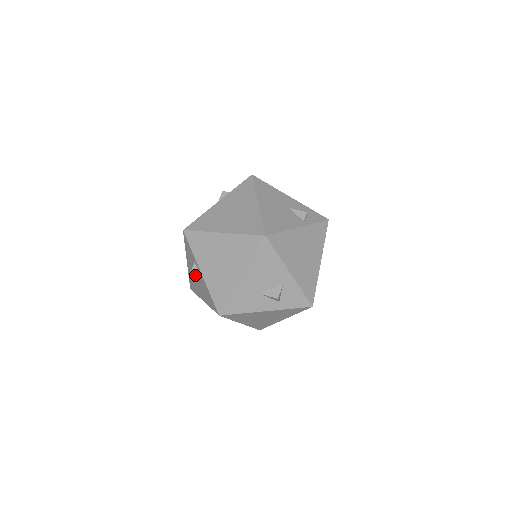
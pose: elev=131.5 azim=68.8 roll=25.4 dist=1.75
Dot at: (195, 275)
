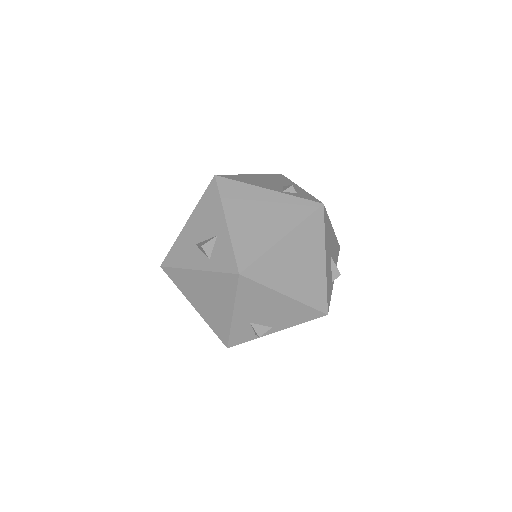
Dot at: occluded
